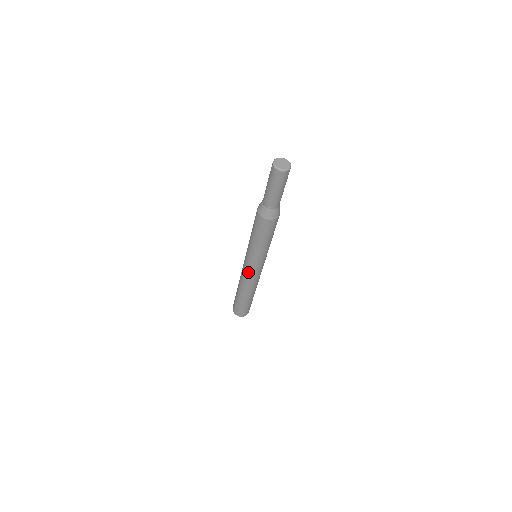
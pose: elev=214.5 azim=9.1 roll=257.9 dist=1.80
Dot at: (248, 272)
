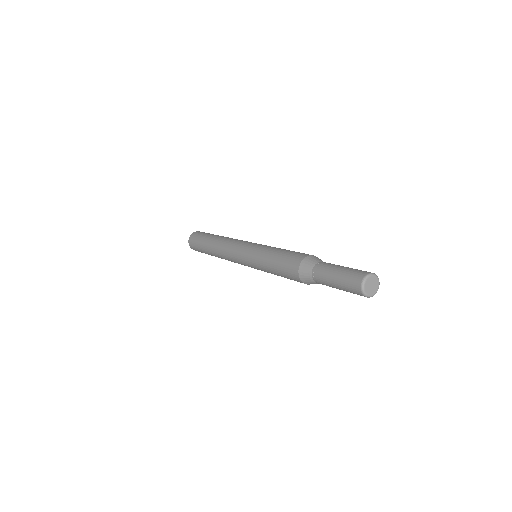
Dot at: (236, 260)
